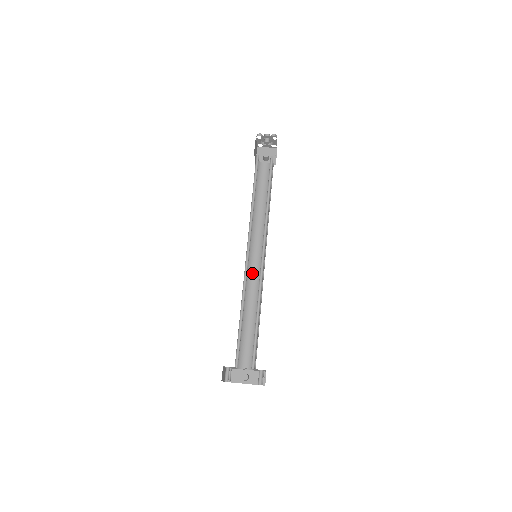
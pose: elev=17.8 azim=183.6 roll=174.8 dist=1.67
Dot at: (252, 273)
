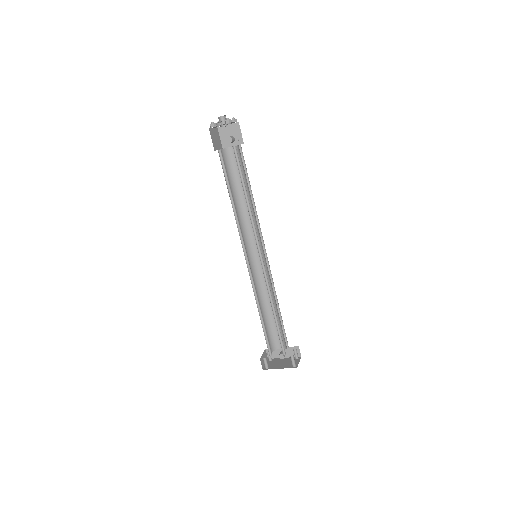
Dot at: (259, 268)
